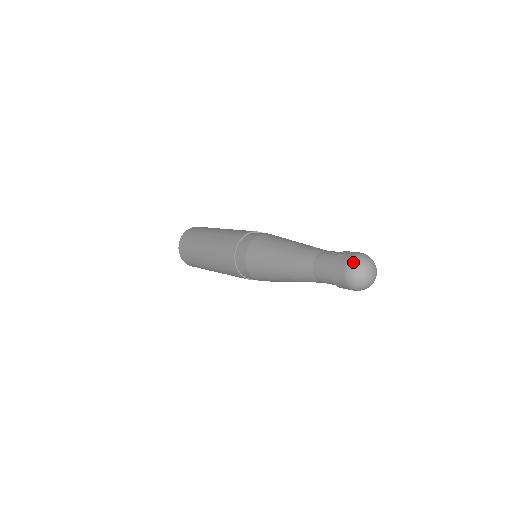
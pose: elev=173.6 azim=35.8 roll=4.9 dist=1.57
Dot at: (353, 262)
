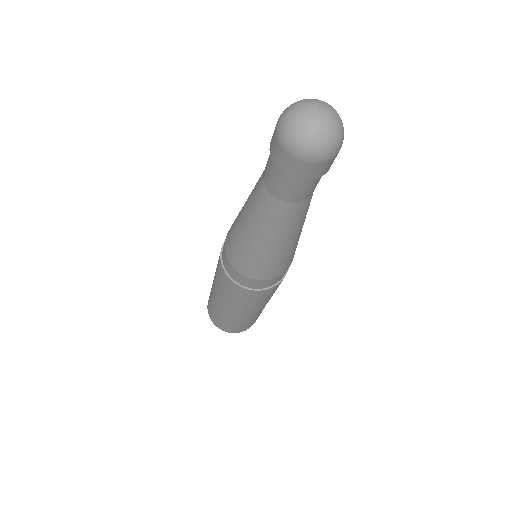
Dot at: (281, 116)
